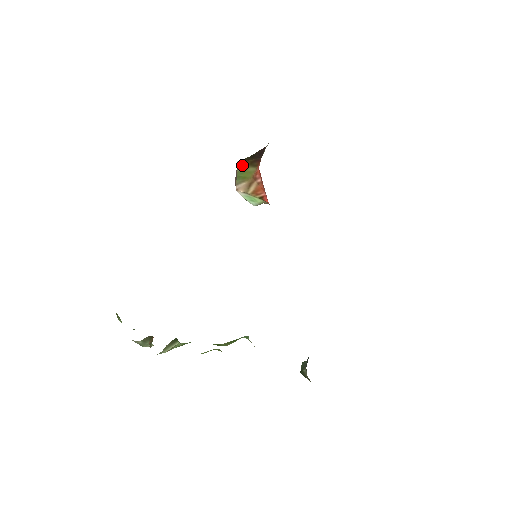
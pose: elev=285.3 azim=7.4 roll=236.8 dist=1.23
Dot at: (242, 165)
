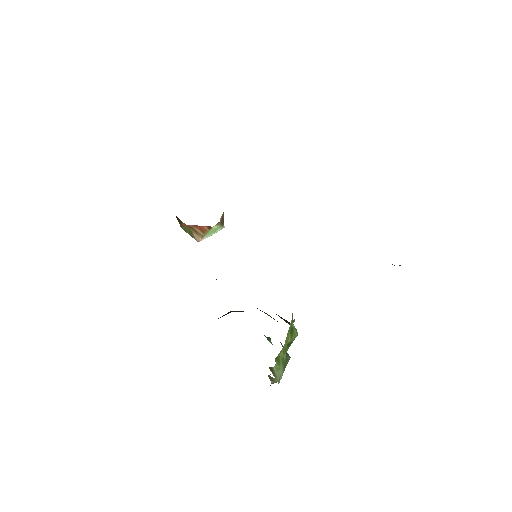
Dot at: (182, 227)
